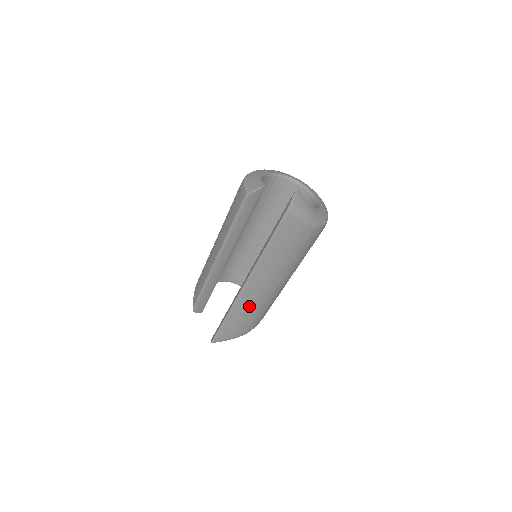
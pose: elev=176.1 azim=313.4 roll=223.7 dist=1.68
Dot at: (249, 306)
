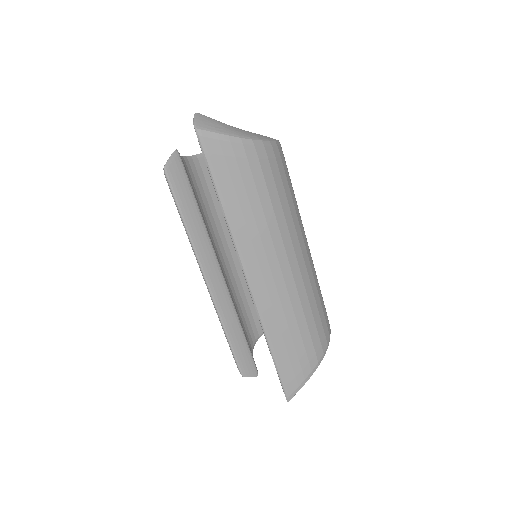
Dot at: (280, 310)
